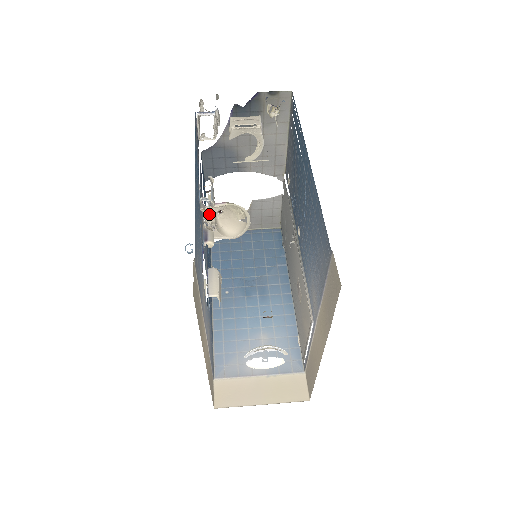
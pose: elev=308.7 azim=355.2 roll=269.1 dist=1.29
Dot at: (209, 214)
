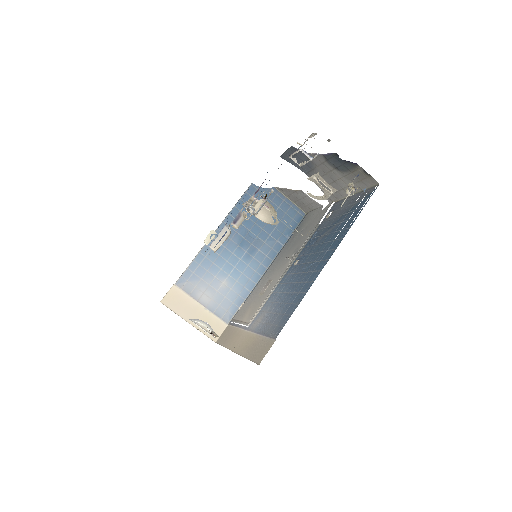
Dot at: (247, 219)
